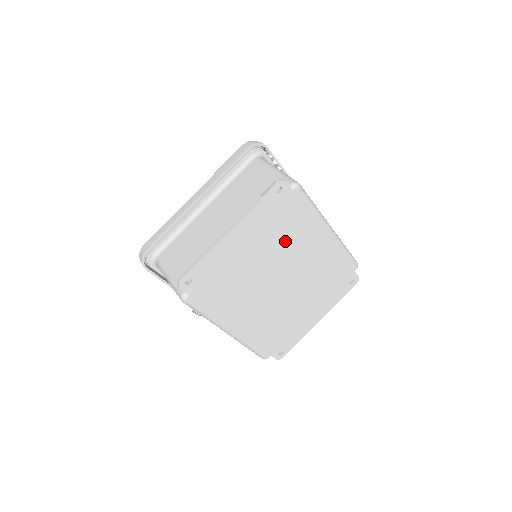
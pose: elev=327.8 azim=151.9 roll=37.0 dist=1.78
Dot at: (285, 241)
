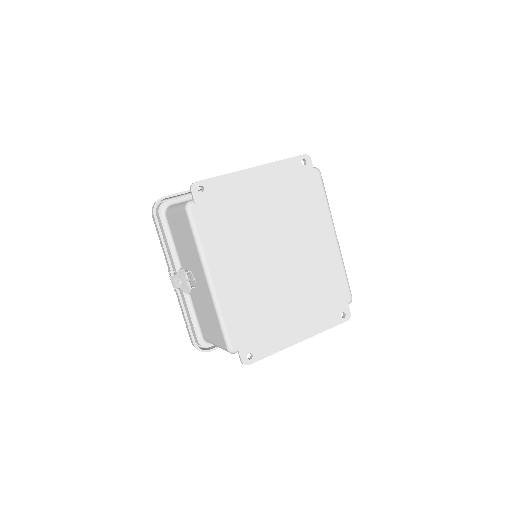
Dot at: (294, 215)
